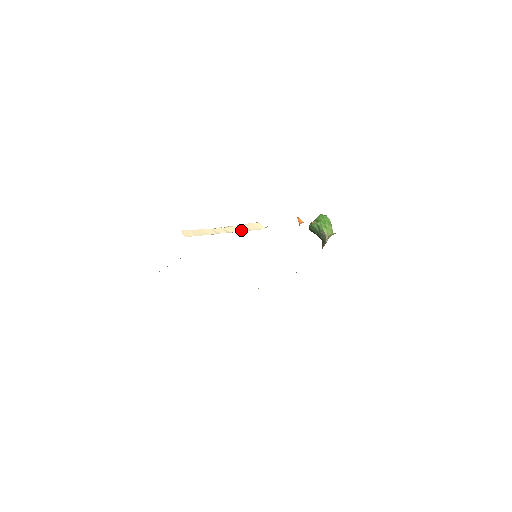
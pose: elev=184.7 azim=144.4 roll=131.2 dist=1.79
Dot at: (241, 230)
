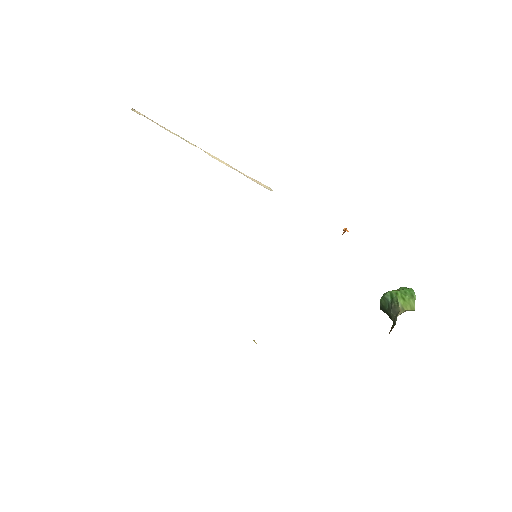
Dot at: (229, 166)
